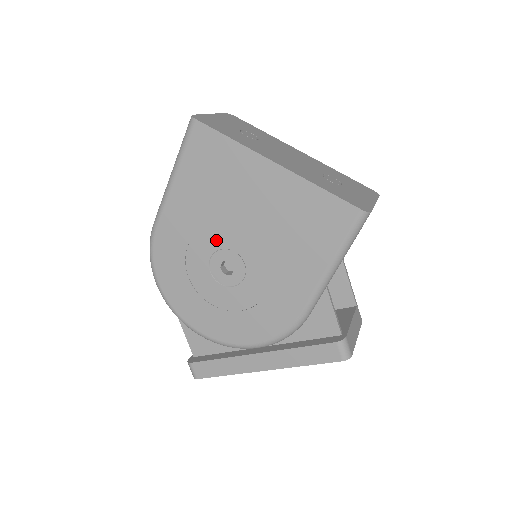
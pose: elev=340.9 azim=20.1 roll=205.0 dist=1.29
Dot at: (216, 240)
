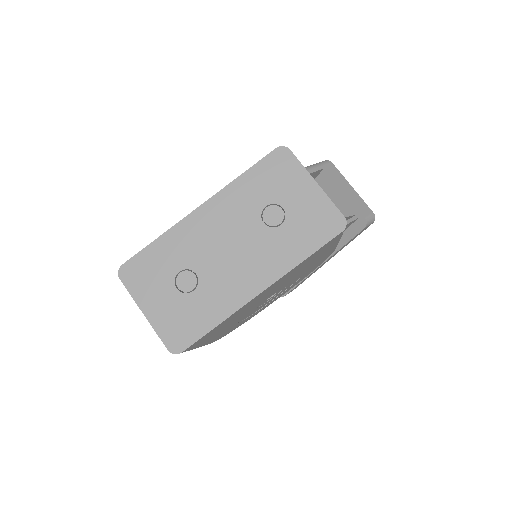
Dot at: occluded
